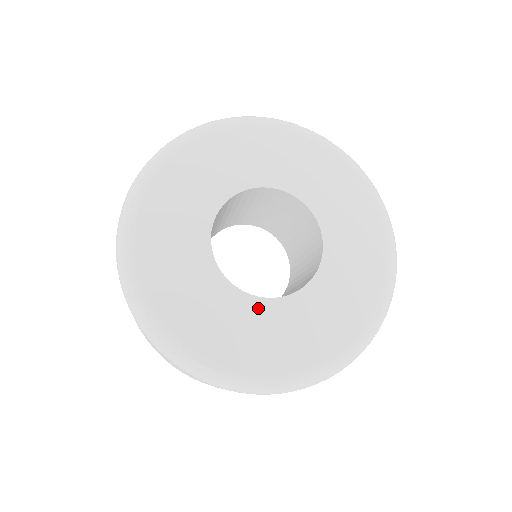
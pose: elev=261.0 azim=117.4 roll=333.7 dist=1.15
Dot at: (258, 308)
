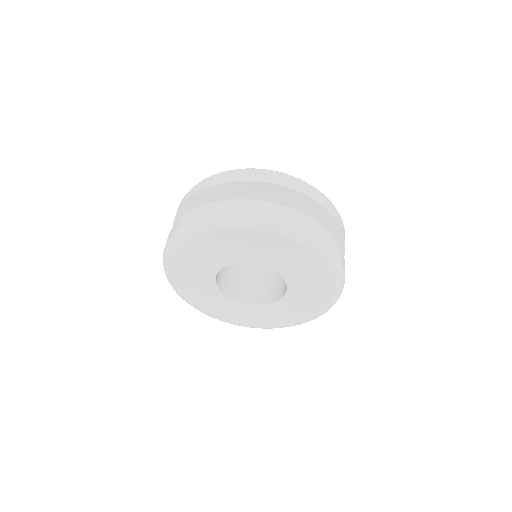
Dot at: (278, 306)
